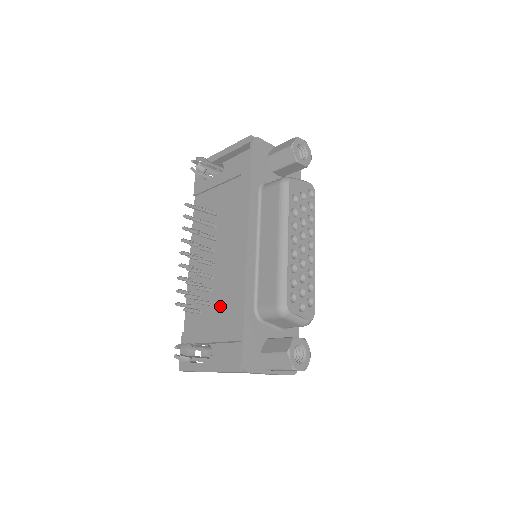
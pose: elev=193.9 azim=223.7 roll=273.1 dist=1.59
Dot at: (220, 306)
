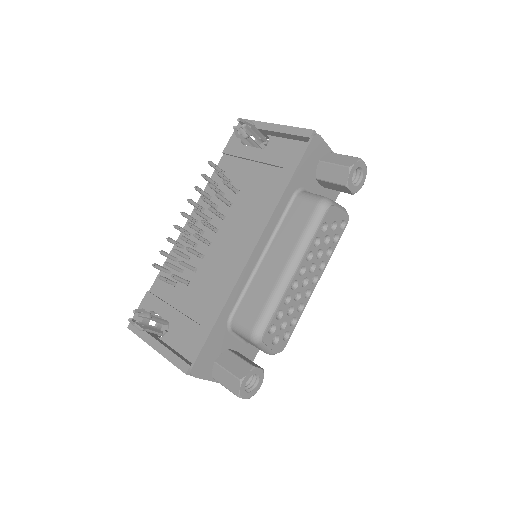
Dot at: (197, 293)
